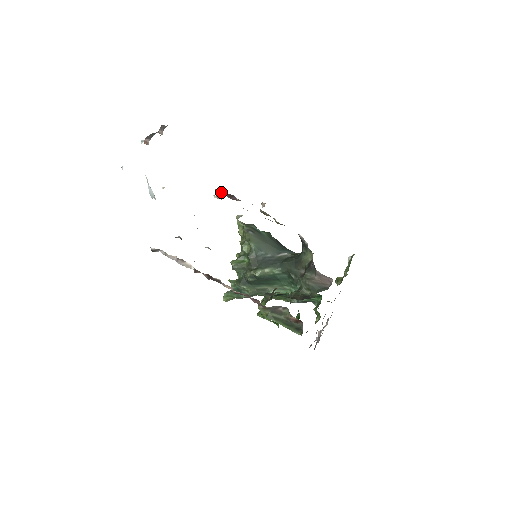
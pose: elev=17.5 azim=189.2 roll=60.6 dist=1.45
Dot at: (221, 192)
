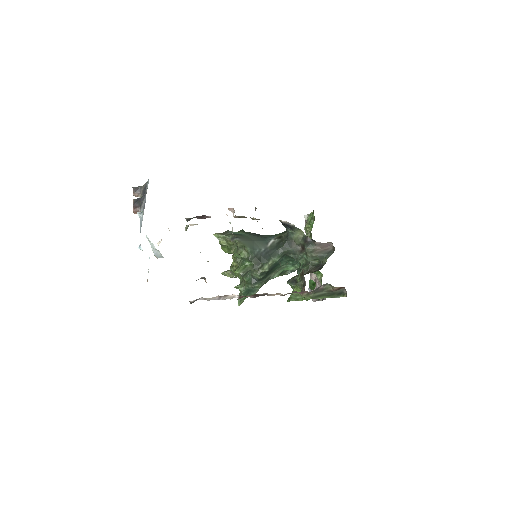
Dot at: (191, 218)
